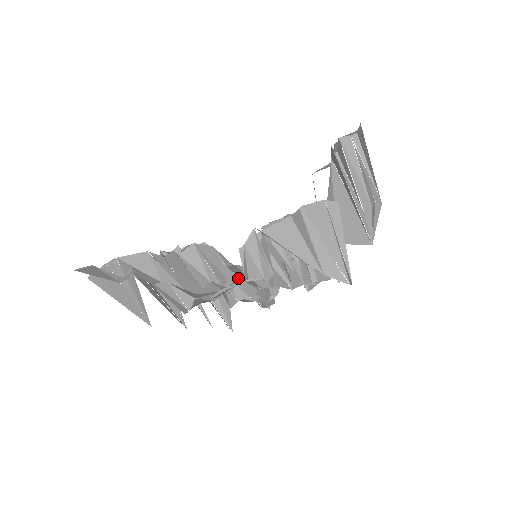
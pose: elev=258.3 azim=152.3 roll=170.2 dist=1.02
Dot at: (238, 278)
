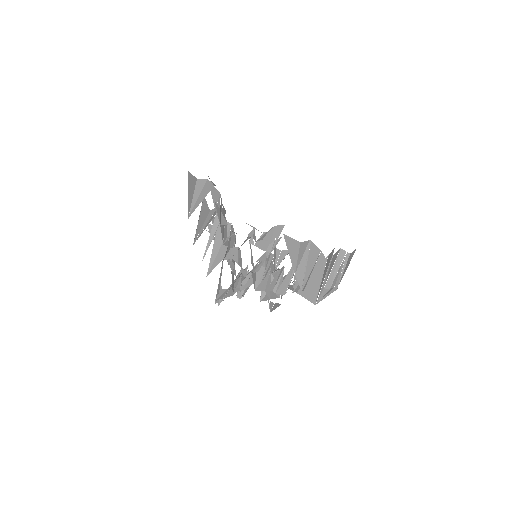
Dot at: (255, 237)
